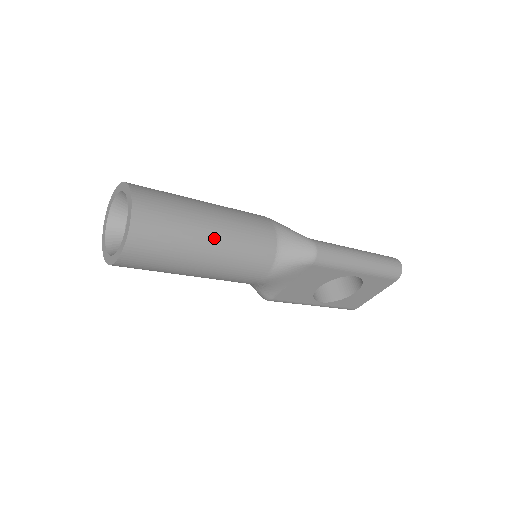
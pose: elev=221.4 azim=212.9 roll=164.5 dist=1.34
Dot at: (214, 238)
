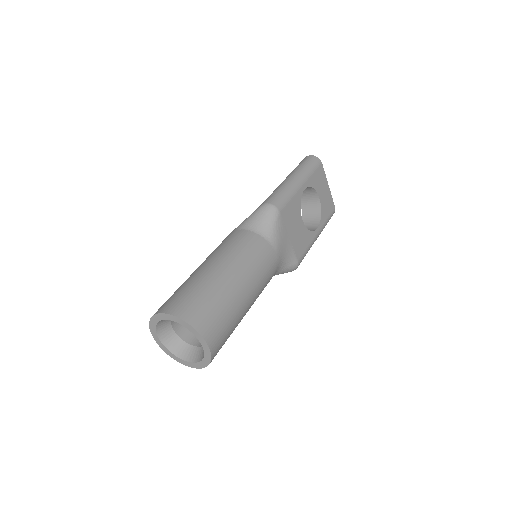
Dot at: (225, 270)
